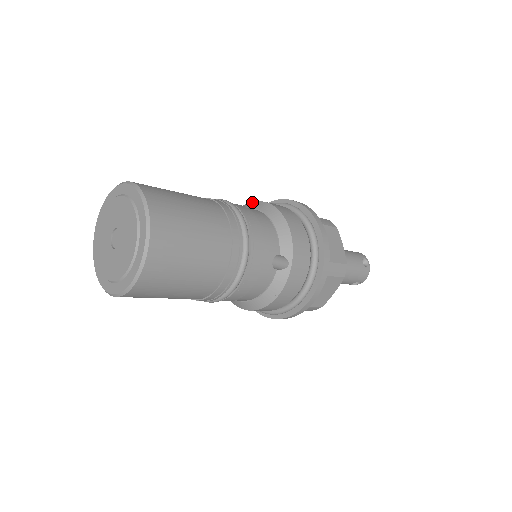
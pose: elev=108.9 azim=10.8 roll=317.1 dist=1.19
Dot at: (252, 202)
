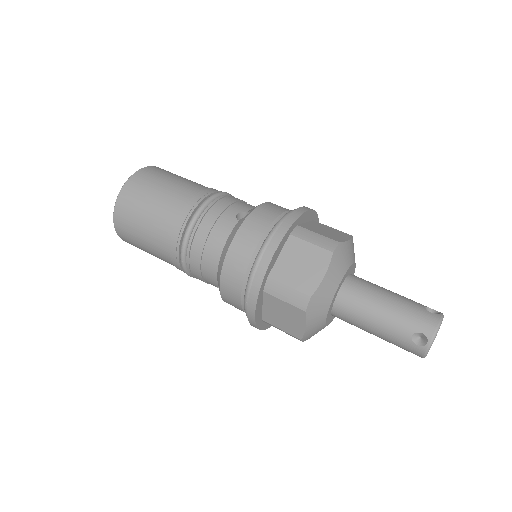
Dot at: occluded
